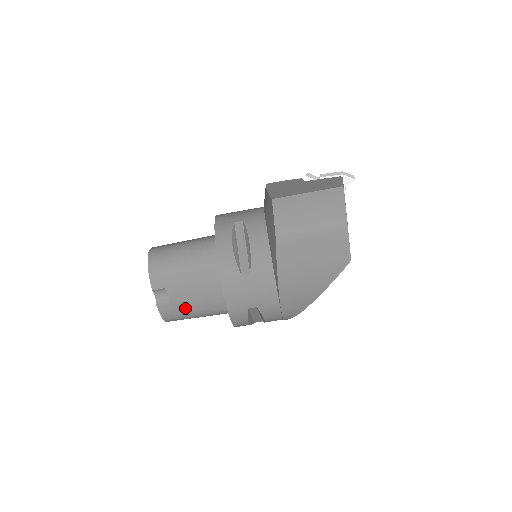
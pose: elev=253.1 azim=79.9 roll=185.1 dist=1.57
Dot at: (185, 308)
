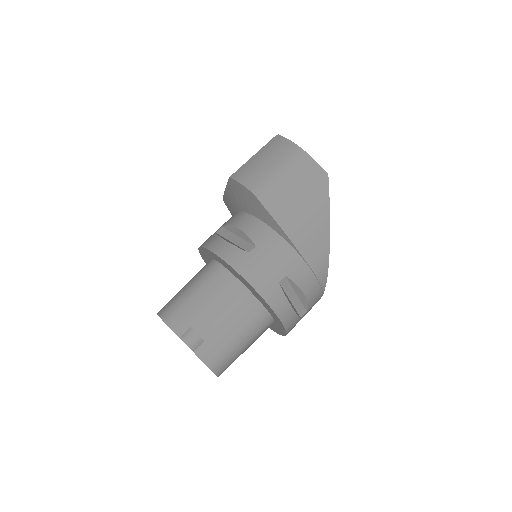
Dot at: (223, 337)
